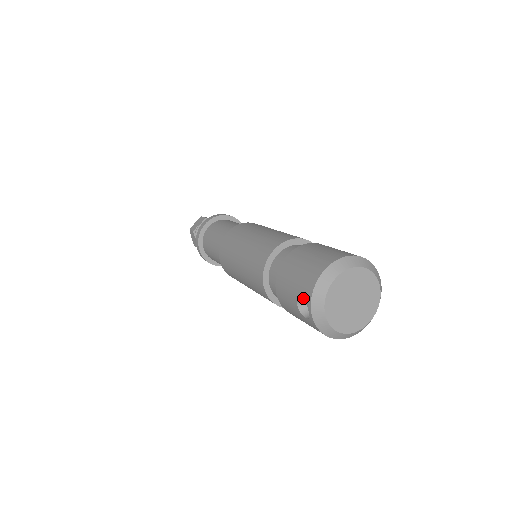
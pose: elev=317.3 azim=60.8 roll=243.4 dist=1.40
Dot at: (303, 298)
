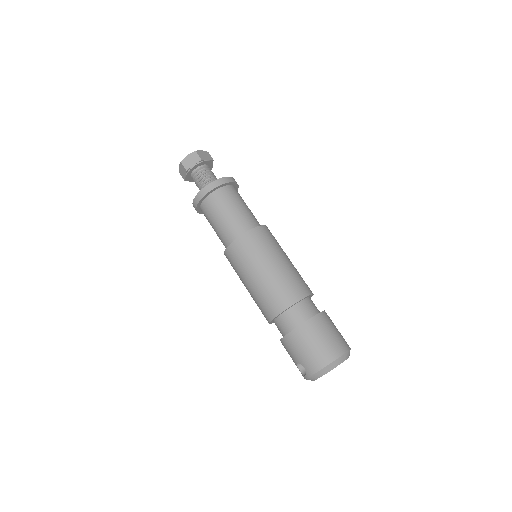
Dot at: (305, 368)
